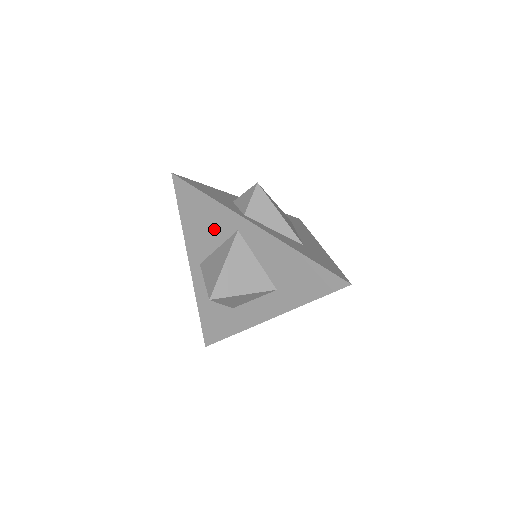
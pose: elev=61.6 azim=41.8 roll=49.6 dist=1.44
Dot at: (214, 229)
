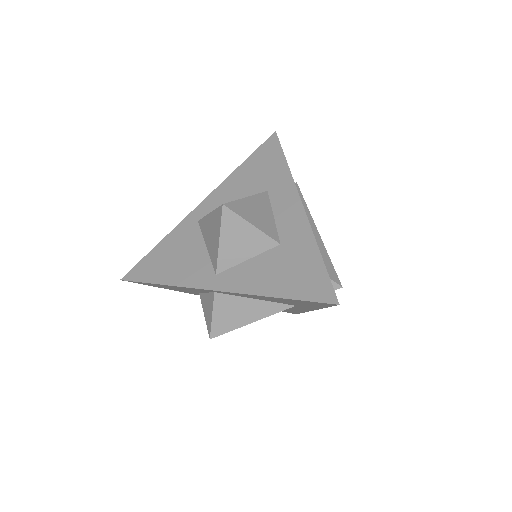
Dot at: (187, 246)
